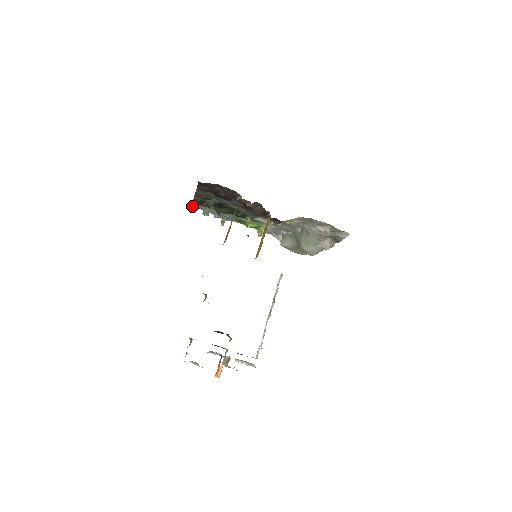
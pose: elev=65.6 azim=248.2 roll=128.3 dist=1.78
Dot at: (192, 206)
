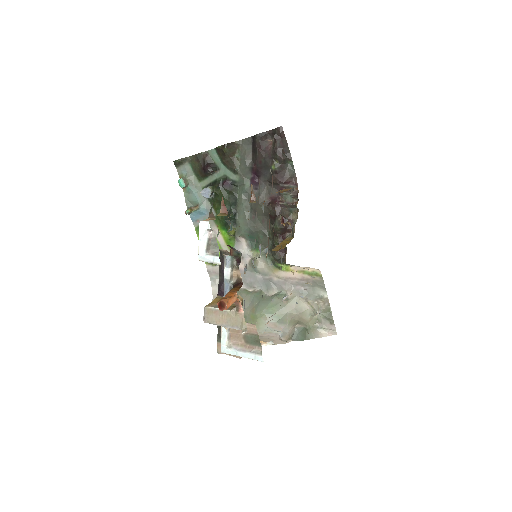
Dot at: (182, 159)
